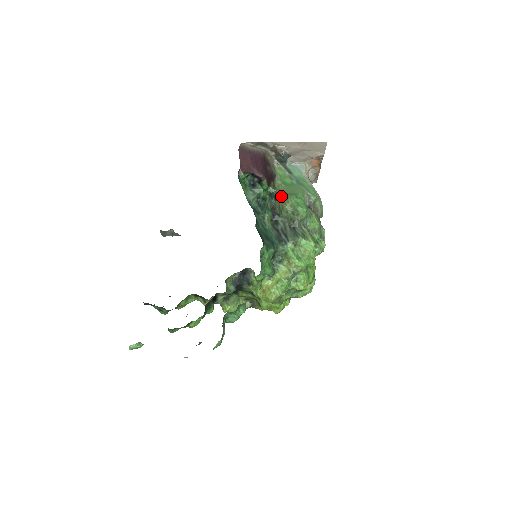
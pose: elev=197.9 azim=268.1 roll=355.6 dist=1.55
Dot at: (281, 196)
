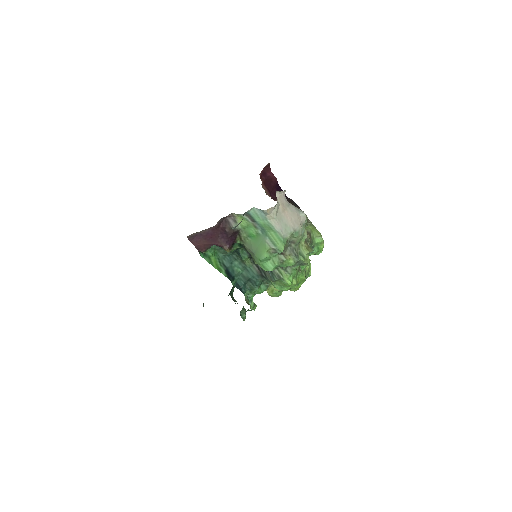
Dot at: (249, 251)
